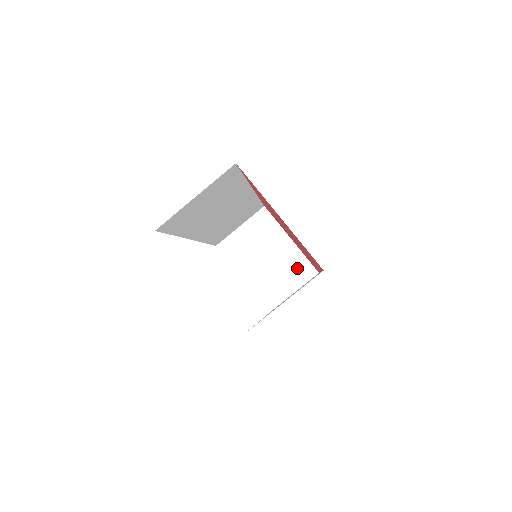
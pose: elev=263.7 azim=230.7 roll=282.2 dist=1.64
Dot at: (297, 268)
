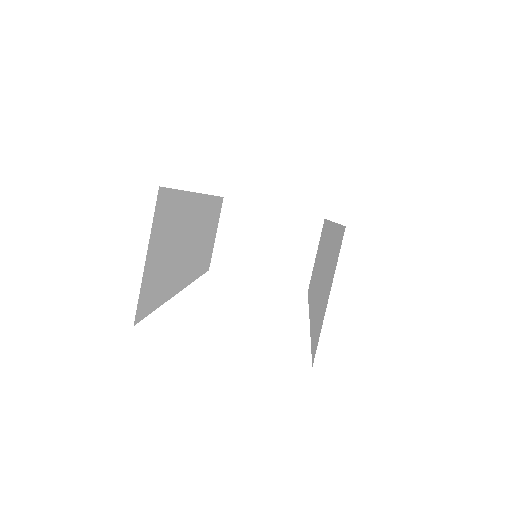
Dot at: (300, 231)
